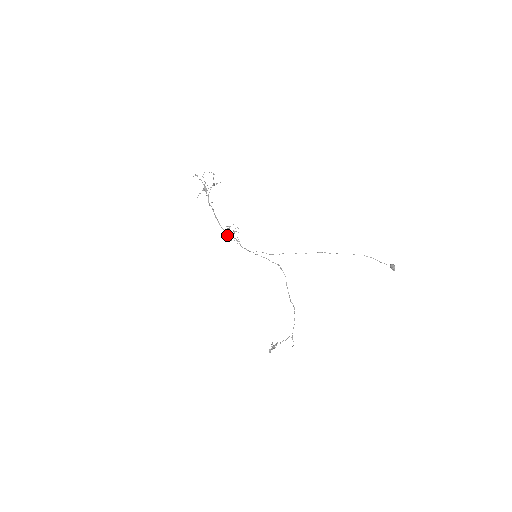
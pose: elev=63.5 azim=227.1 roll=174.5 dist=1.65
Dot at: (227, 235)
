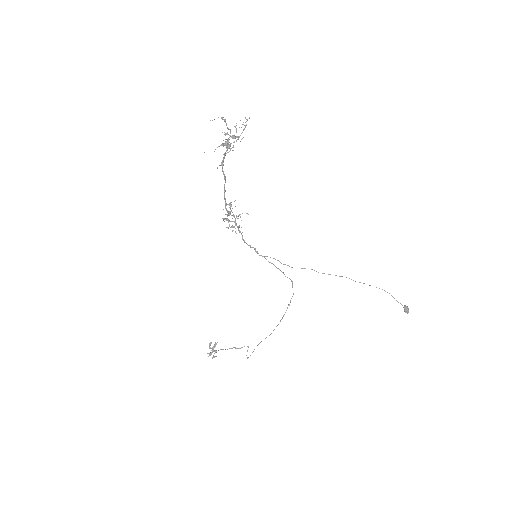
Dot at: (227, 219)
